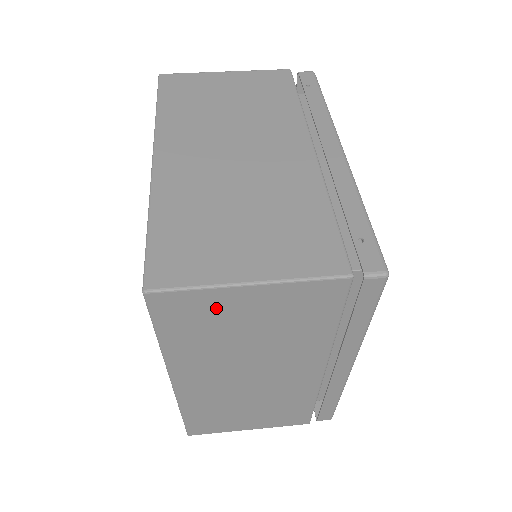
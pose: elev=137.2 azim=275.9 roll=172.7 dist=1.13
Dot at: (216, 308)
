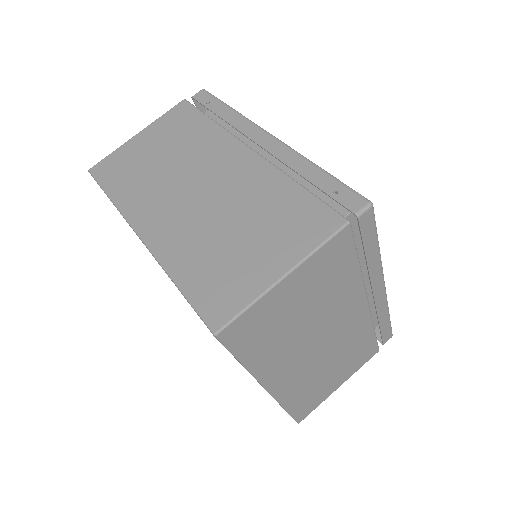
Dot at: (270, 311)
